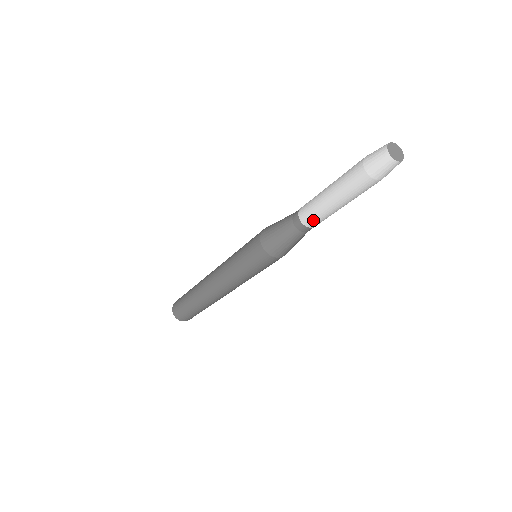
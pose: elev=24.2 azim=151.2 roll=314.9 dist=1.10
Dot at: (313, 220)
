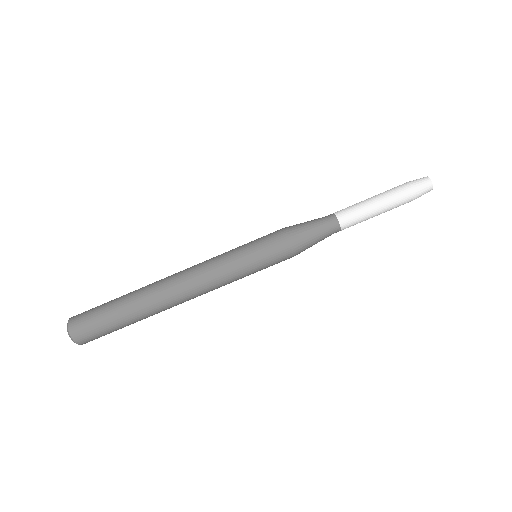
Dot at: (348, 215)
